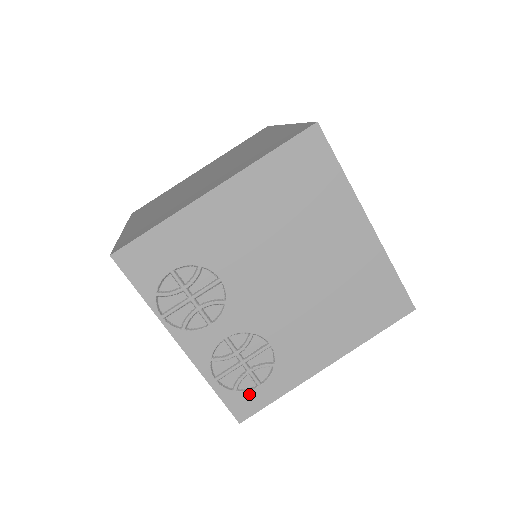
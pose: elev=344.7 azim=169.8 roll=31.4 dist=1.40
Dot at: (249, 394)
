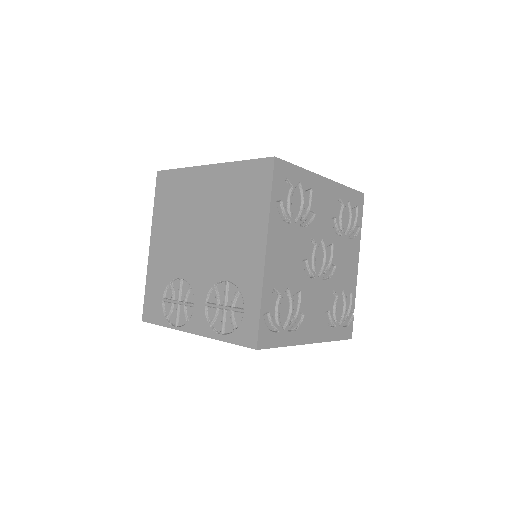
Dot at: (243, 323)
